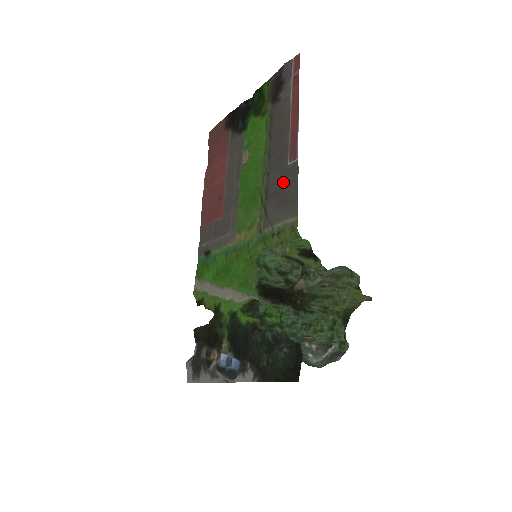
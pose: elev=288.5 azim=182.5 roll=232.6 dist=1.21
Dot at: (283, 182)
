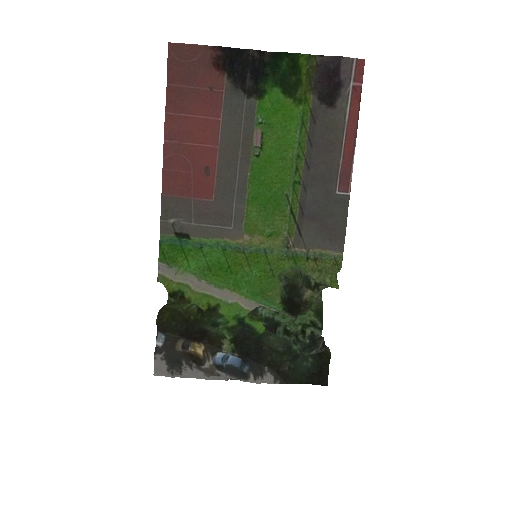
Dot at: (326, 208)
